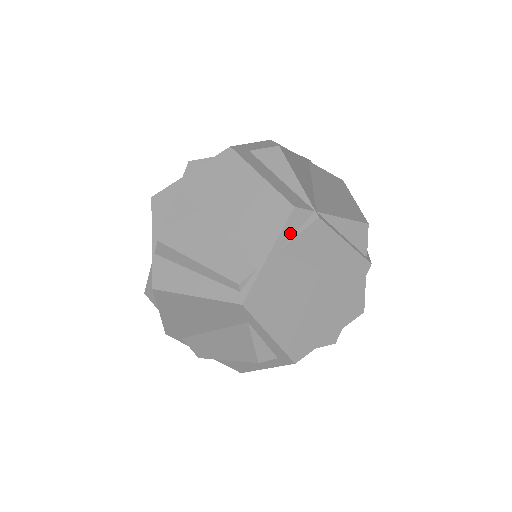
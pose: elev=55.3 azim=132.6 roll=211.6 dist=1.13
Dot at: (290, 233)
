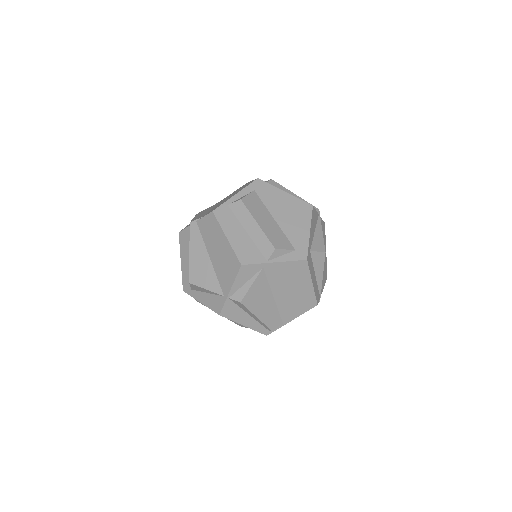
Dot at: occluded
